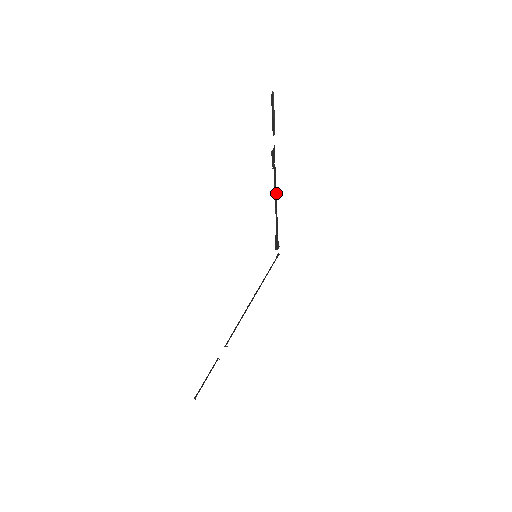
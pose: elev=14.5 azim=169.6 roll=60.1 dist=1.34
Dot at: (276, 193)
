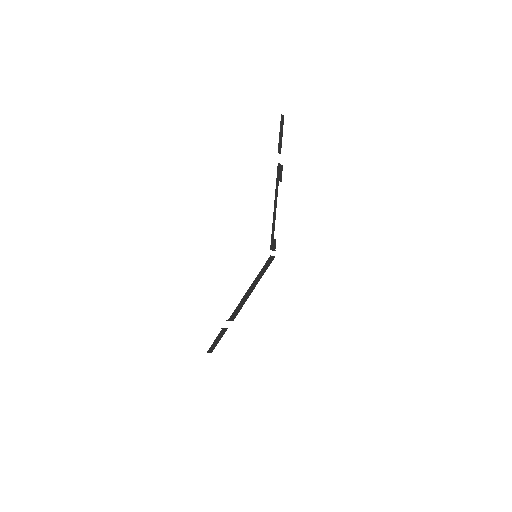
Dot at: occluded
